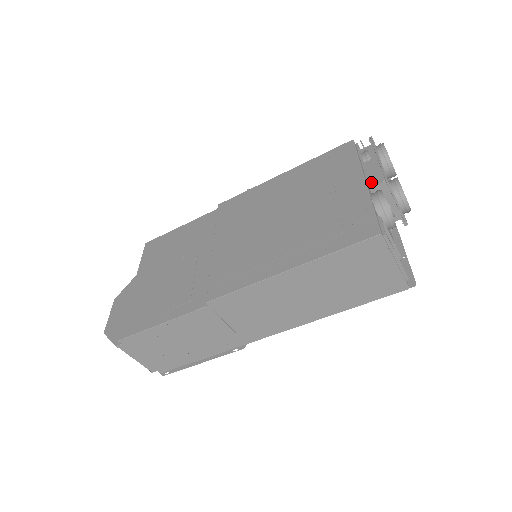
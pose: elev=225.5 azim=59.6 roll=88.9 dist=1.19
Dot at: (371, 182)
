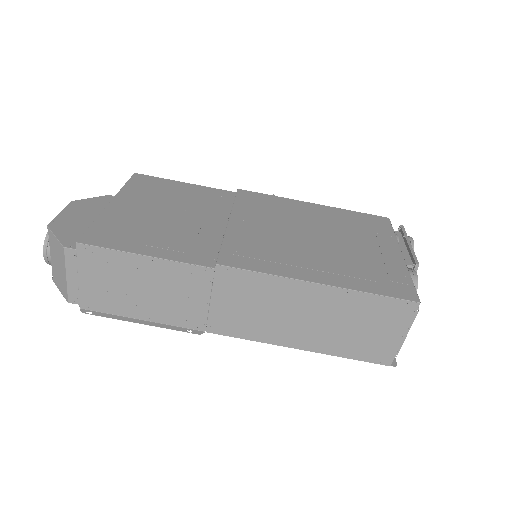
Dot at: occluded
